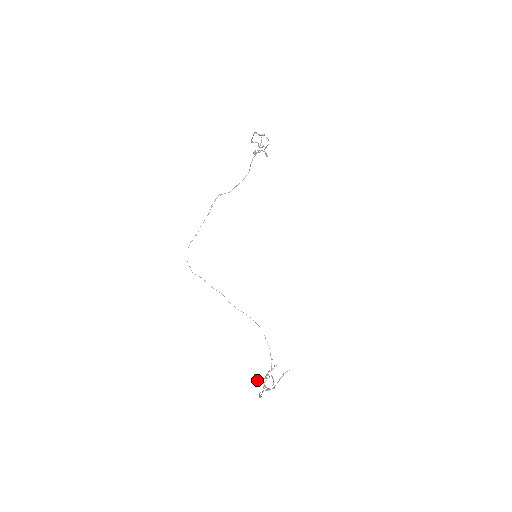
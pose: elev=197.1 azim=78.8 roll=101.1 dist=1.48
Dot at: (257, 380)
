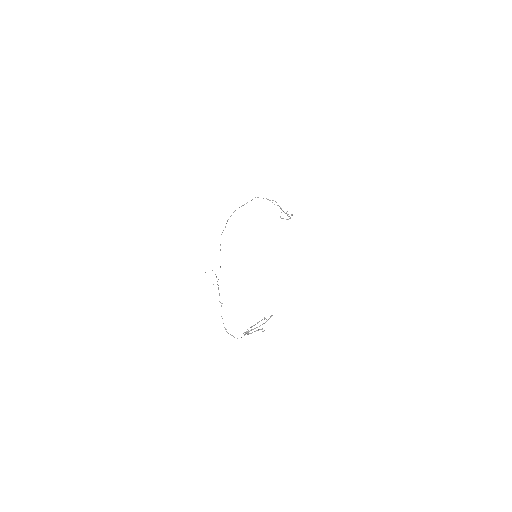
Dot at: occluded
